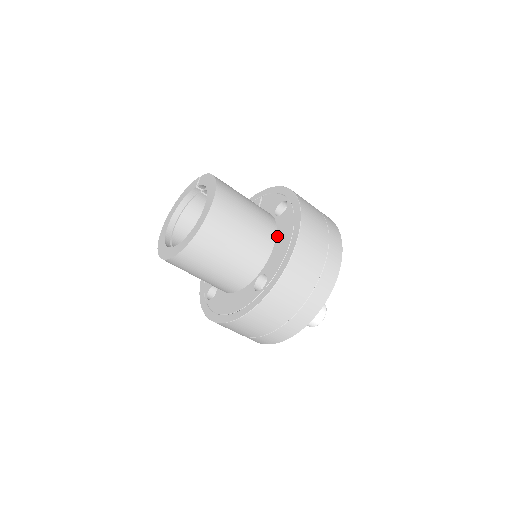
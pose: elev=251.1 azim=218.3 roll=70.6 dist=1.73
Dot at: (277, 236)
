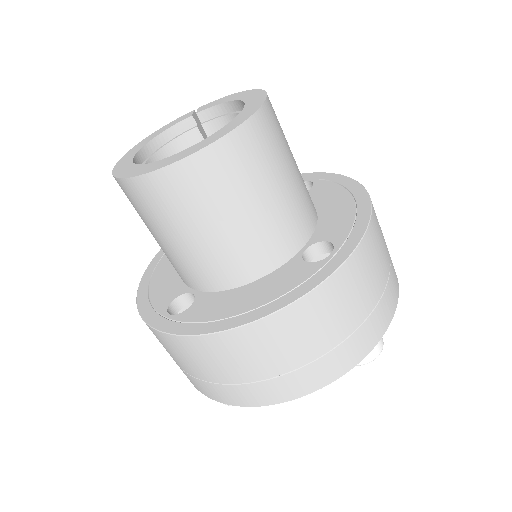
Dot at: (317, 206)
